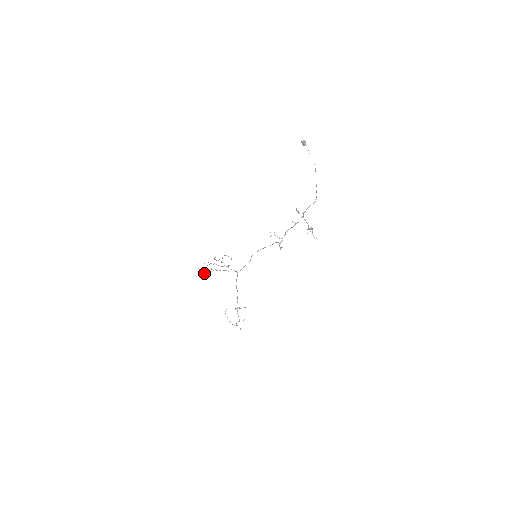
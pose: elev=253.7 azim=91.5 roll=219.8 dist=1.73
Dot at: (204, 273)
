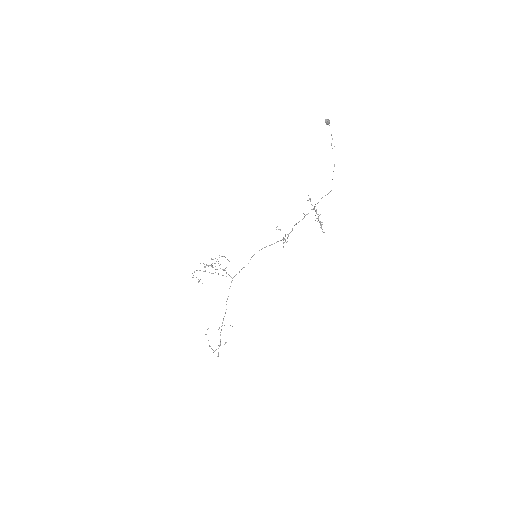
Dot at: occluded
